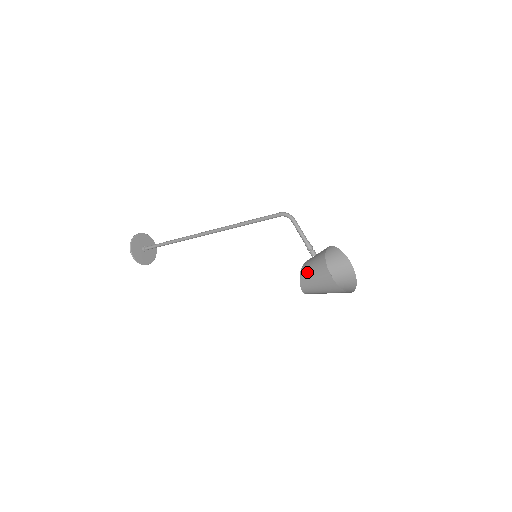
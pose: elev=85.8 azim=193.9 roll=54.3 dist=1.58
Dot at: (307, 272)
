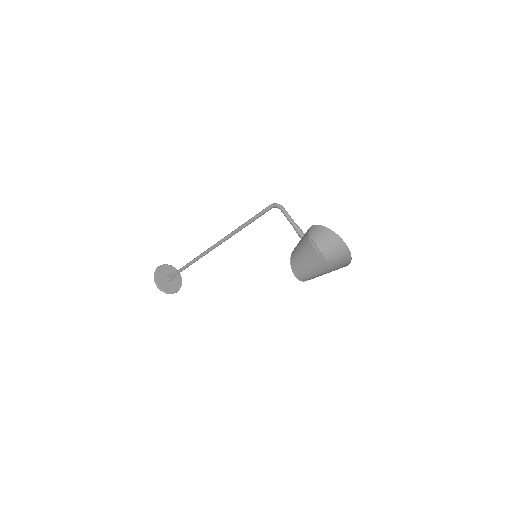
Dot at: (295, 253)
